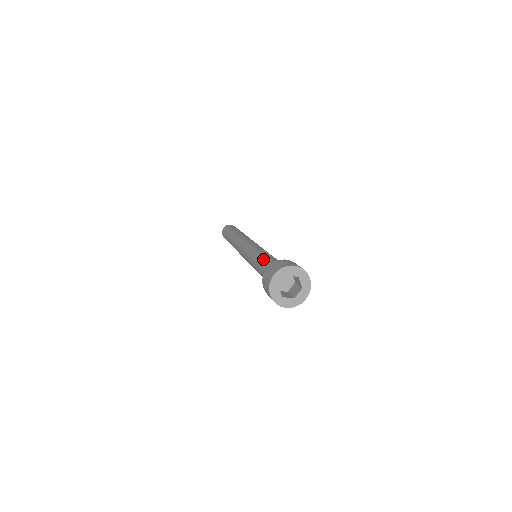
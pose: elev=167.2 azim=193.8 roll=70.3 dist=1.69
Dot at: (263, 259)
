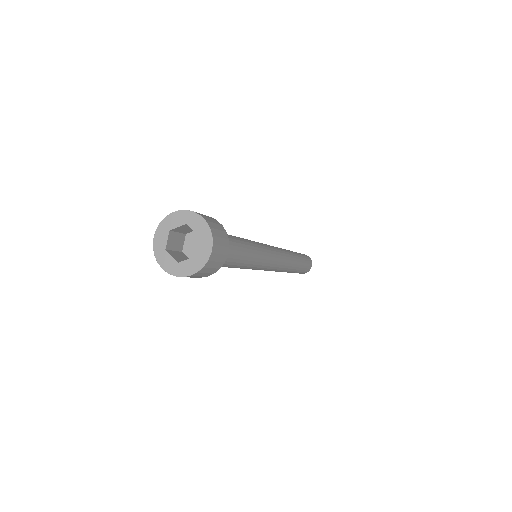
Dot at: occluded
